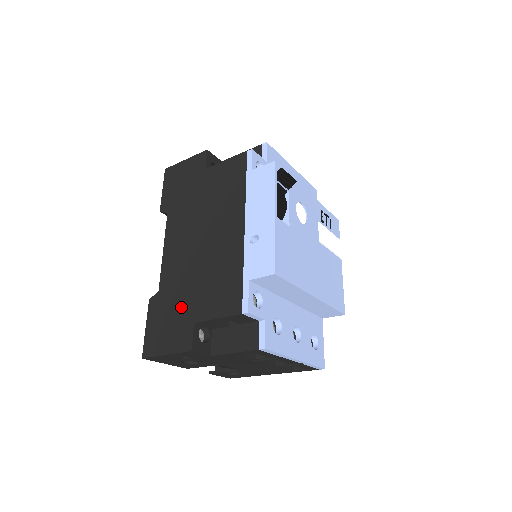
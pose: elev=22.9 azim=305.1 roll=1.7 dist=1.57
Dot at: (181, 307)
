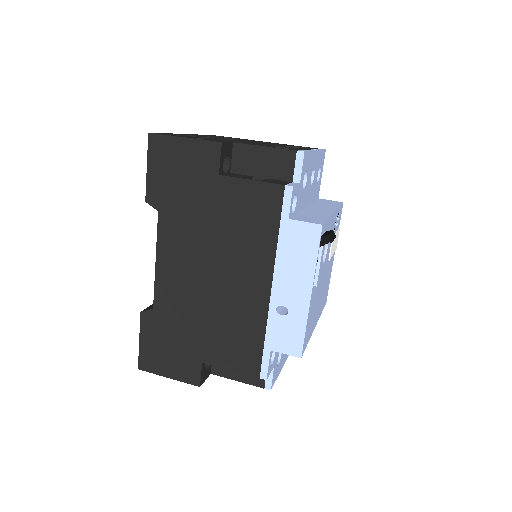
Dot at: (185, 340)
